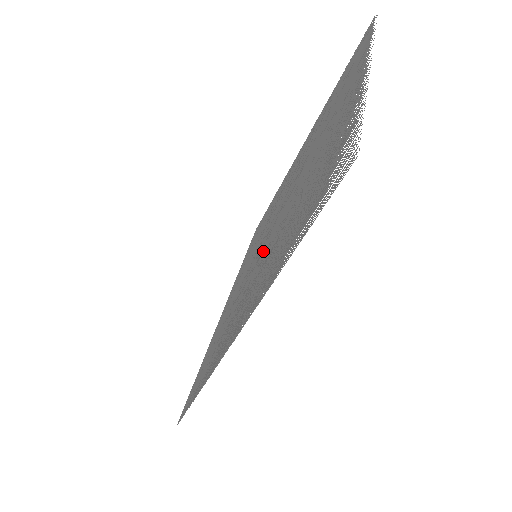
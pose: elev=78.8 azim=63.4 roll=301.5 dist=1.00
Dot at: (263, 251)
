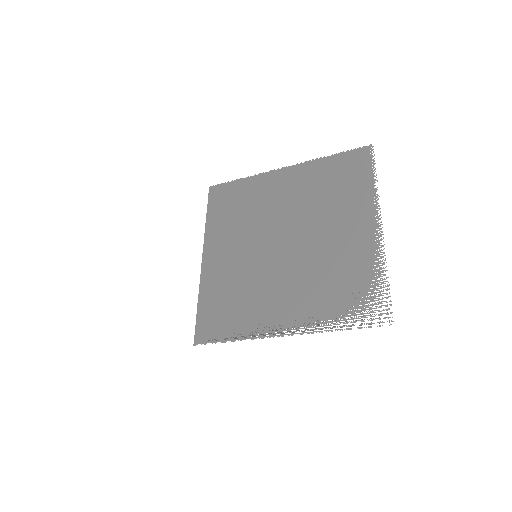
Dot at: (279, 272)
